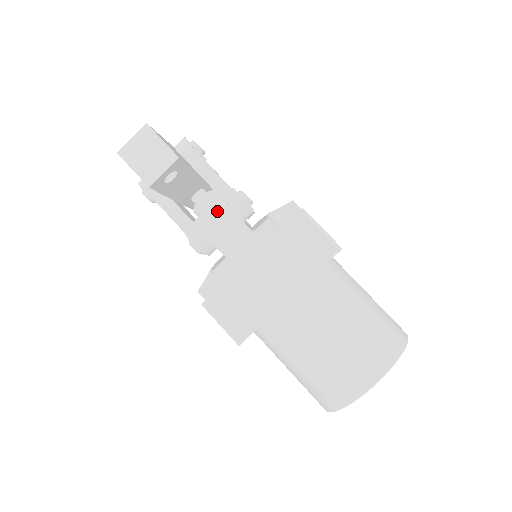
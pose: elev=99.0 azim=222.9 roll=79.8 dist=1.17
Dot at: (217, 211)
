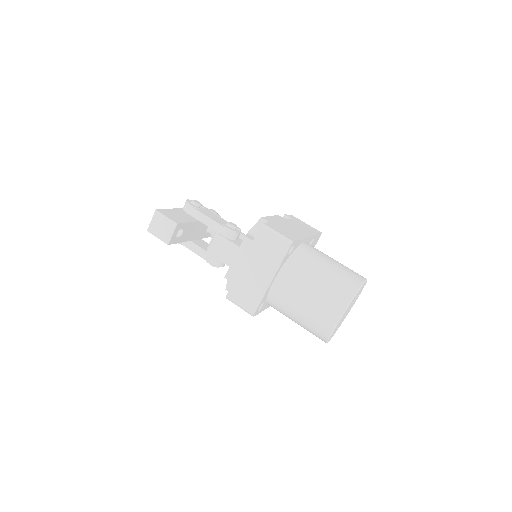
Dot at: (216, 240)
